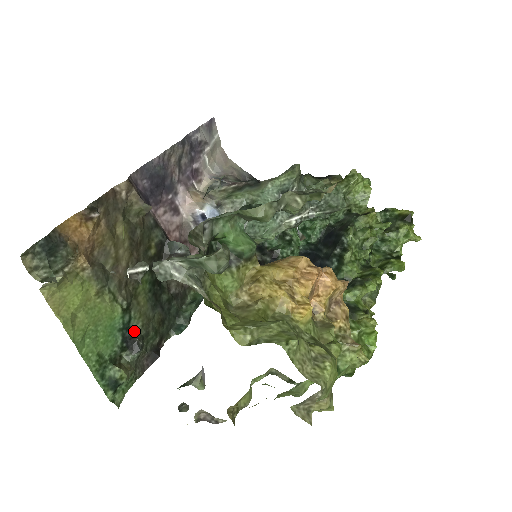
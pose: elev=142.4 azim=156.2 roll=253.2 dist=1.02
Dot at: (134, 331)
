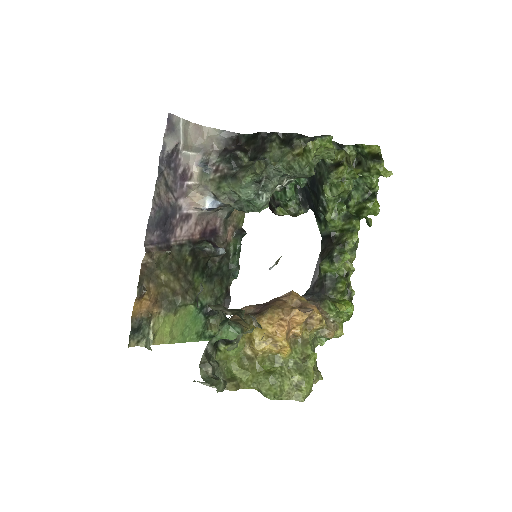
Dot at: (208, 304)
